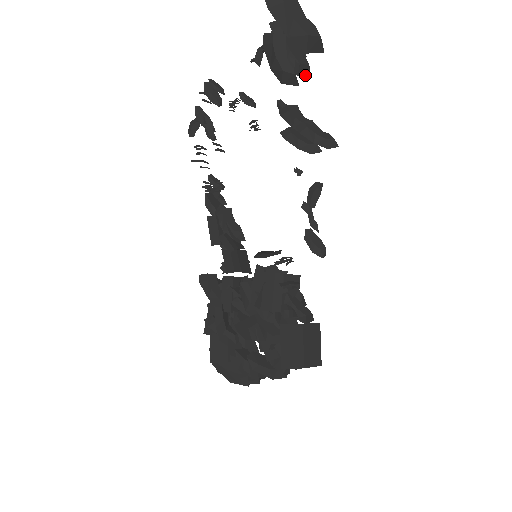
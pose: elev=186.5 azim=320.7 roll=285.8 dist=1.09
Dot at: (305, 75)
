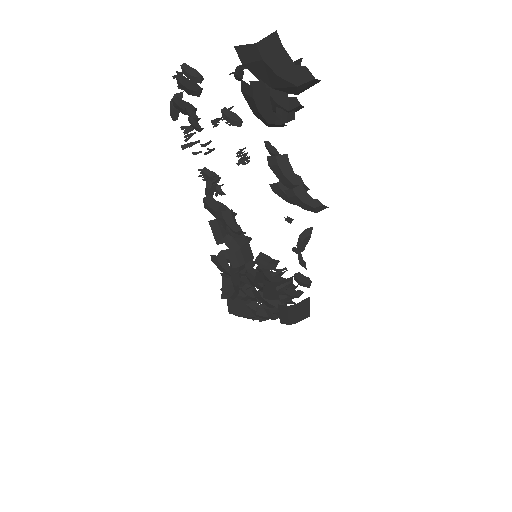
Dot at: (296, 111)
